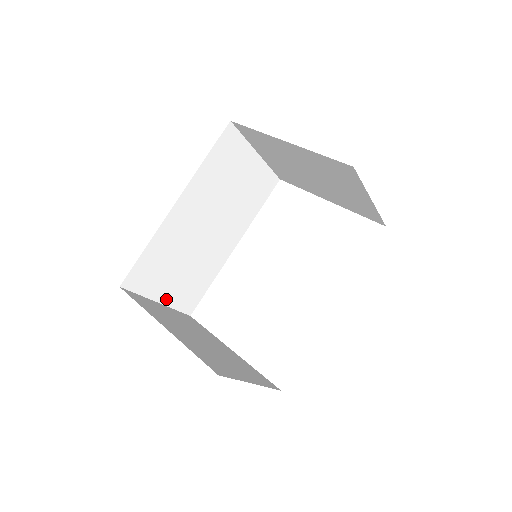
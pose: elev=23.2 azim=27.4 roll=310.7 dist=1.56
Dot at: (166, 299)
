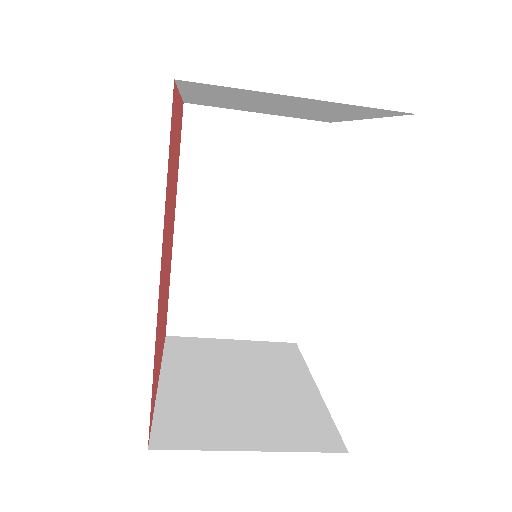
Dot at: (241, 332)
